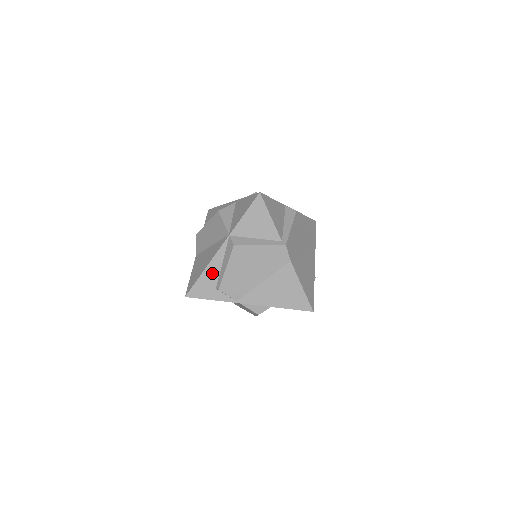
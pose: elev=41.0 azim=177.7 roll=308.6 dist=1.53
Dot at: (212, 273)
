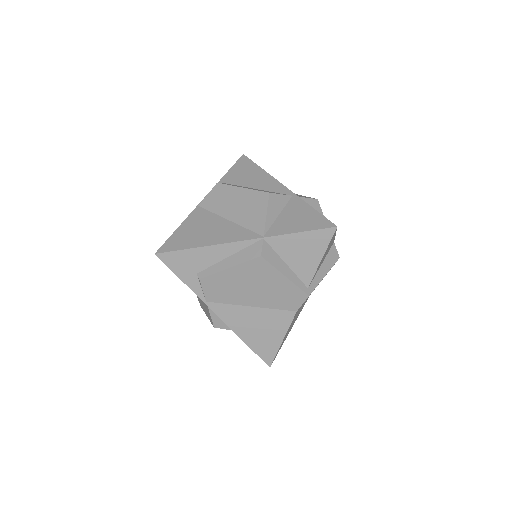
Dot at: (208, 256)
